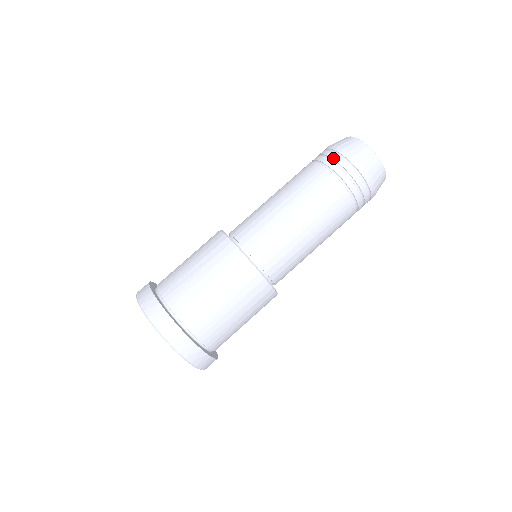
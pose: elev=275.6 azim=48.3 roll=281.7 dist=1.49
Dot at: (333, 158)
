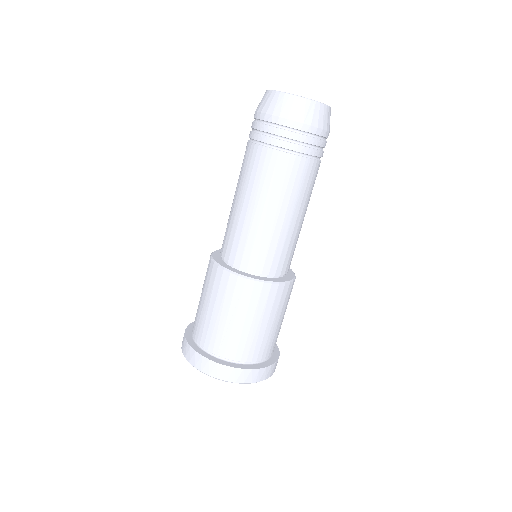
Dot at: (284, 136)
